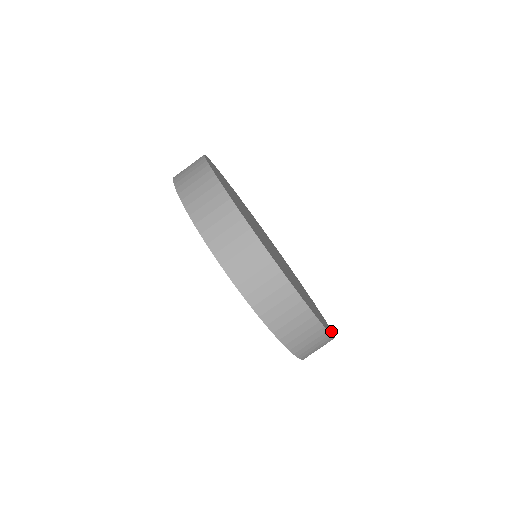
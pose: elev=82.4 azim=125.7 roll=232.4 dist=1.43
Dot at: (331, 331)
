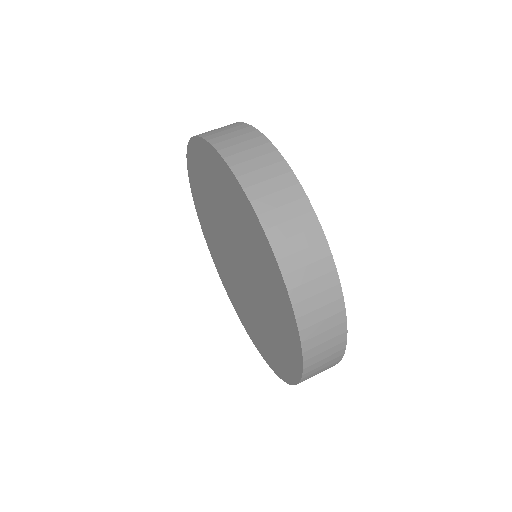
Dot at: occluded
